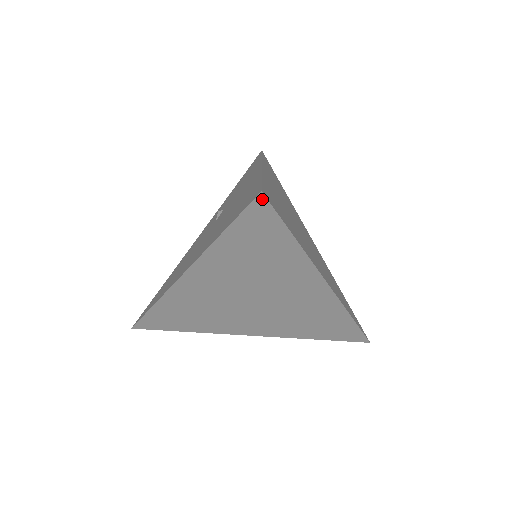
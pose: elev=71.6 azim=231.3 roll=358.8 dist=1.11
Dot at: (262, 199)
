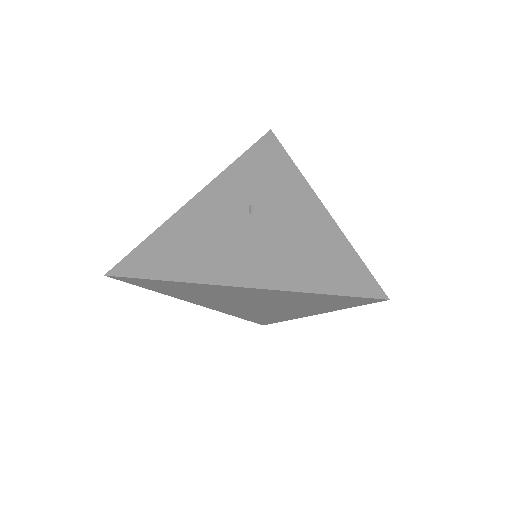
Dot at: (381, 300)
